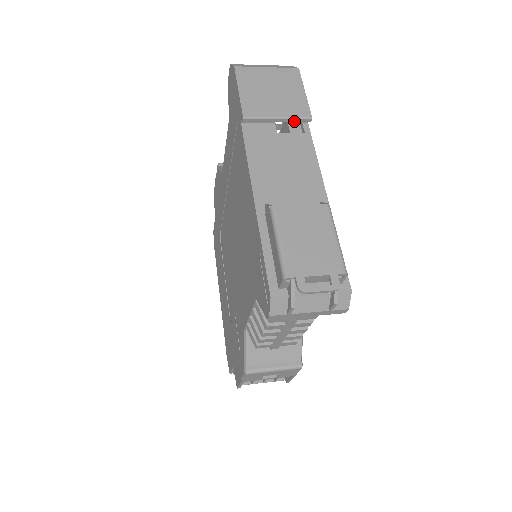
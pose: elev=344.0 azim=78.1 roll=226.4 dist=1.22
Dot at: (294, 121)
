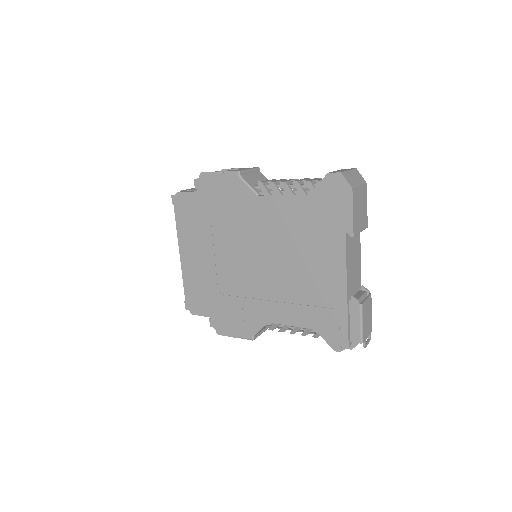
Dot at: occluded
